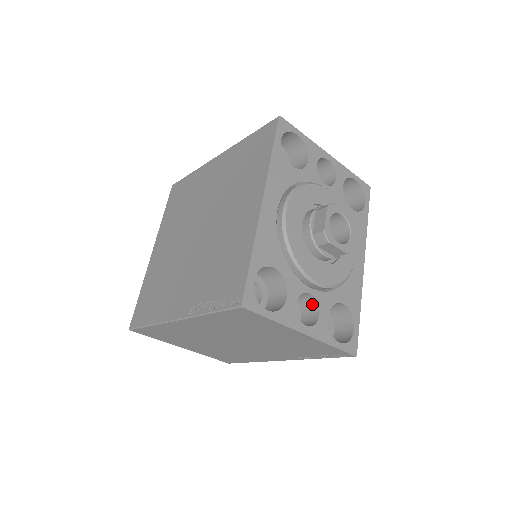
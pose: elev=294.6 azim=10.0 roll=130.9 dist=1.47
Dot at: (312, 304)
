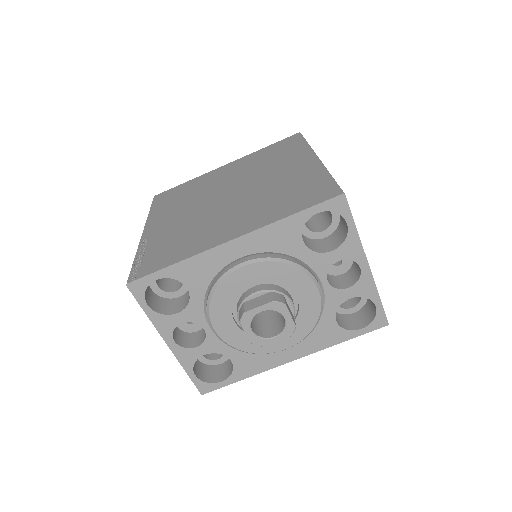
Dot at: (205, 335)
